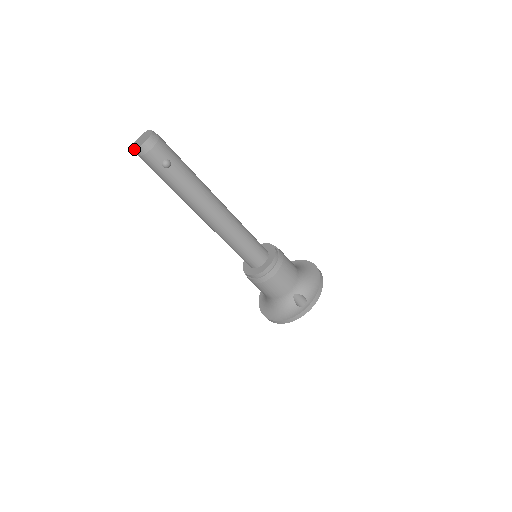
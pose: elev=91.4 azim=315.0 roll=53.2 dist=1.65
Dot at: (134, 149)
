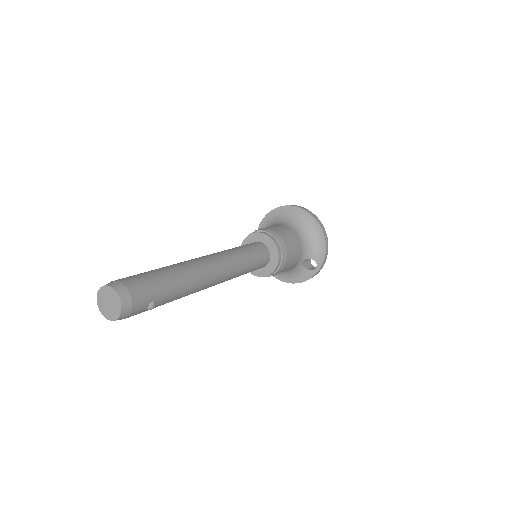
Dot at: (107, 319)
